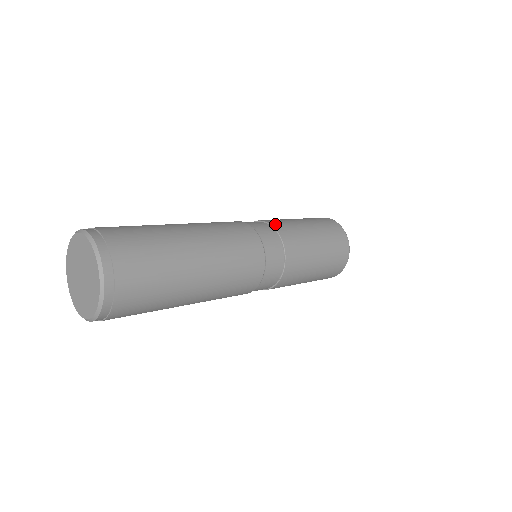
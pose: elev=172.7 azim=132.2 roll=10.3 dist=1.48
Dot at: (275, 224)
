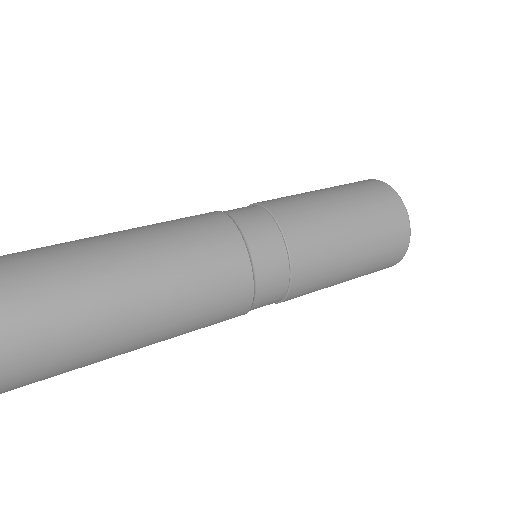
Dot at: (265, 202)
